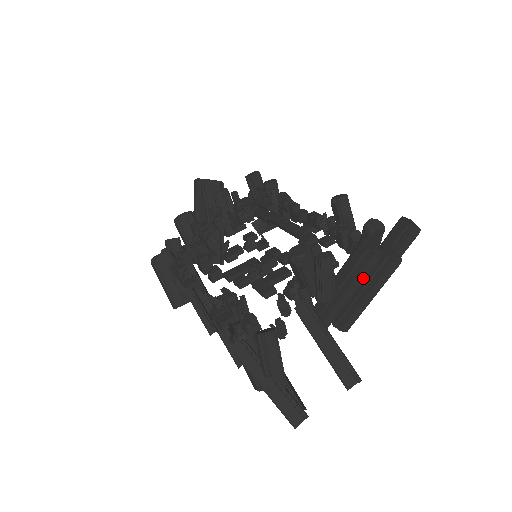
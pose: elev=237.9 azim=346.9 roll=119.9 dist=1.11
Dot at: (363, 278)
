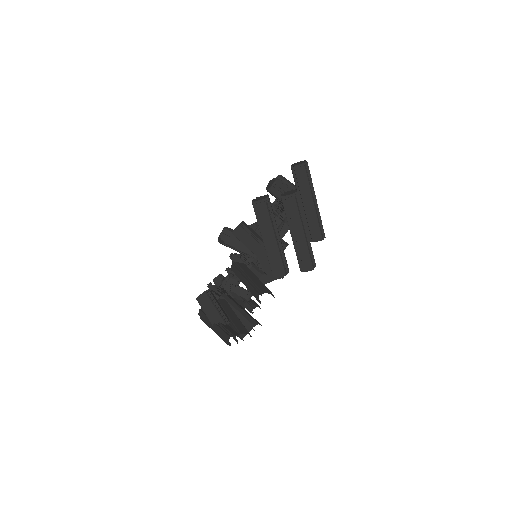
Dot at: (270, 224)
